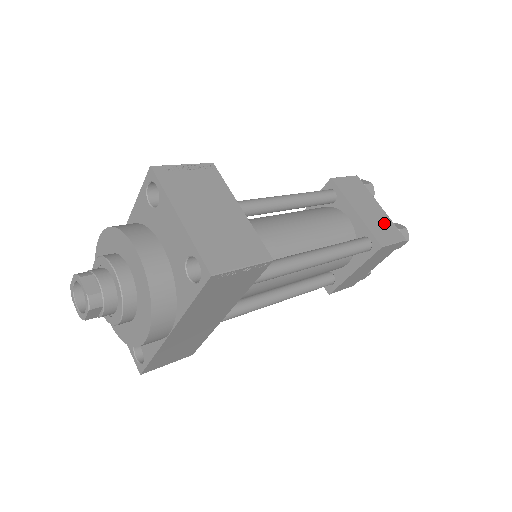
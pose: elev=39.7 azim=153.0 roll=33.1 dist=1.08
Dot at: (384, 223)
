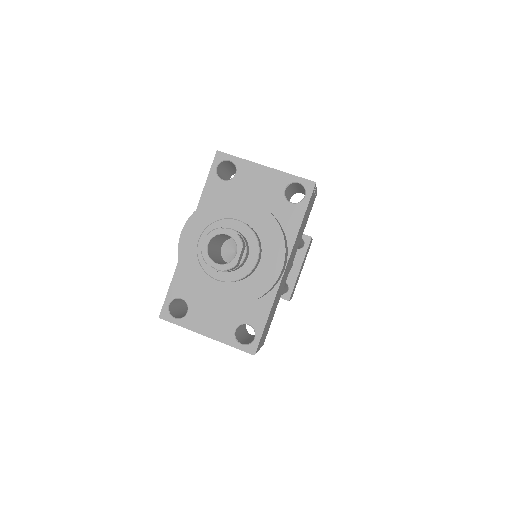
Dot at: occluded
